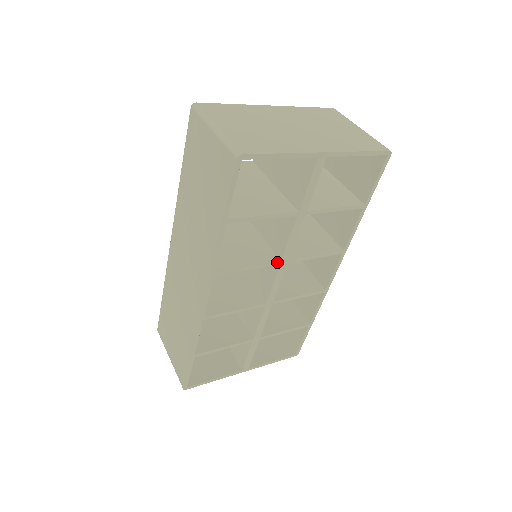
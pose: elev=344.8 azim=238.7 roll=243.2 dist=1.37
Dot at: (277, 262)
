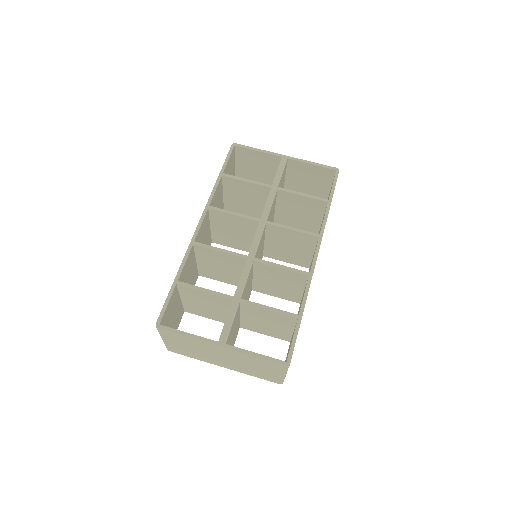
Dot at: occluded
